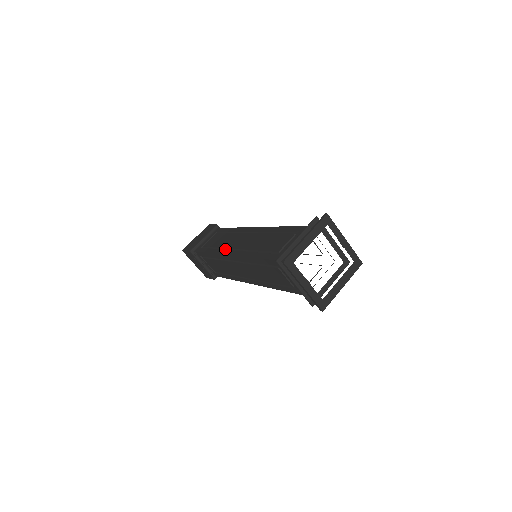
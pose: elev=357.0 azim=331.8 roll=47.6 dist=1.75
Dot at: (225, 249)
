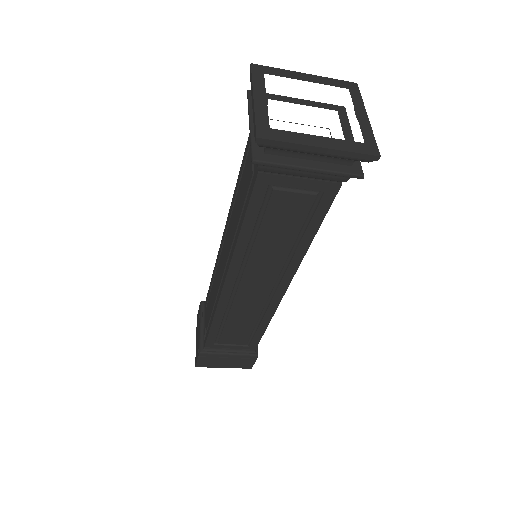
Dot at: occluded
